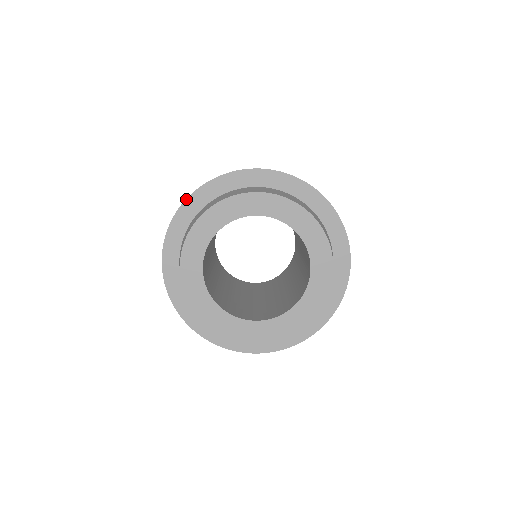
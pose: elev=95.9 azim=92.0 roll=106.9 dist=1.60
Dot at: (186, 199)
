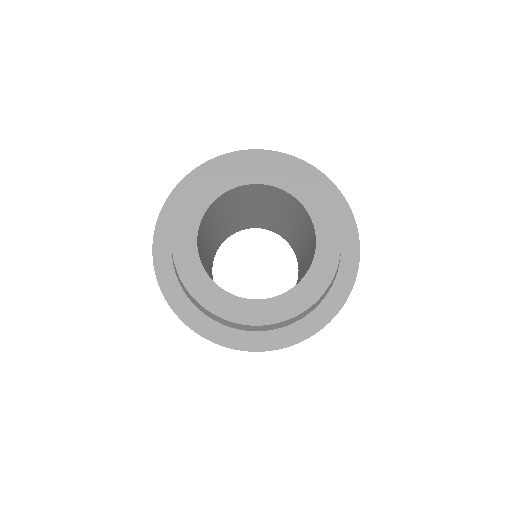
Dot at: (182, 179)
